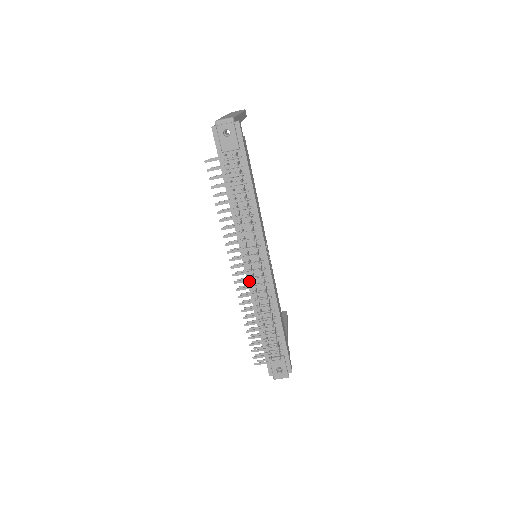
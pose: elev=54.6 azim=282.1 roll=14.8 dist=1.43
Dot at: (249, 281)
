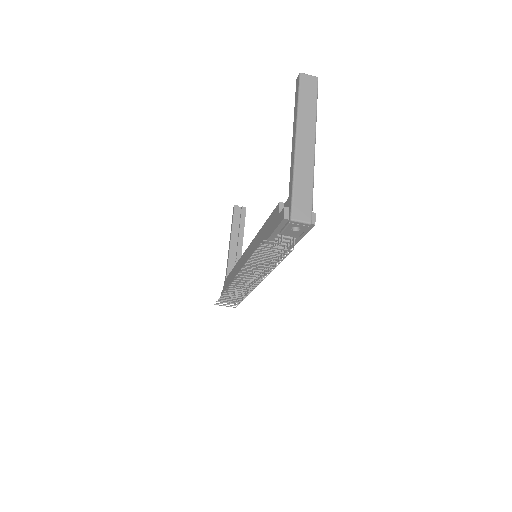
Dot at: occluded
